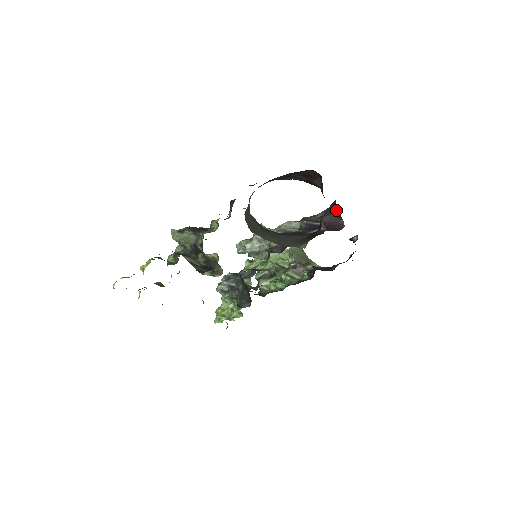
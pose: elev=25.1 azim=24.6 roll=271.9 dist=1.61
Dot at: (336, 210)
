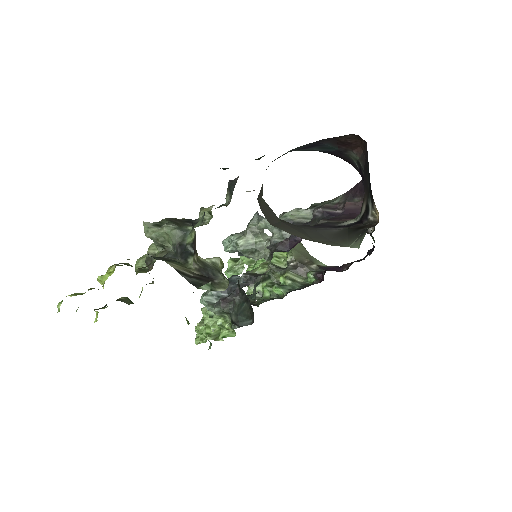
Dot at: (363, 193)
